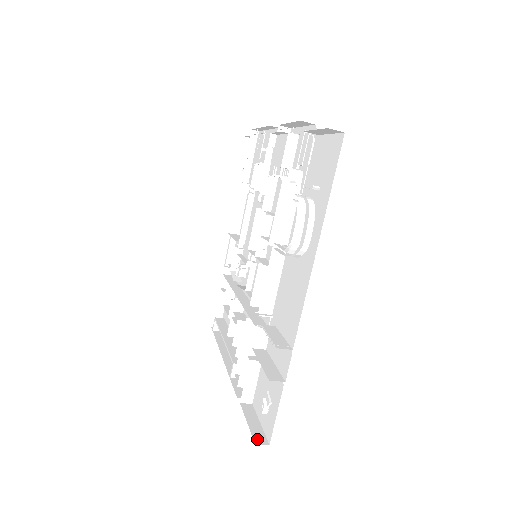
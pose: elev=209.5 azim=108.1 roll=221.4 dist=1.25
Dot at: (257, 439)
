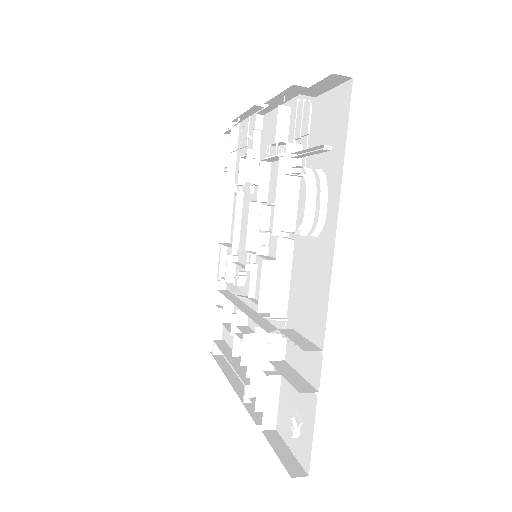
Dot at: (292, 471)
